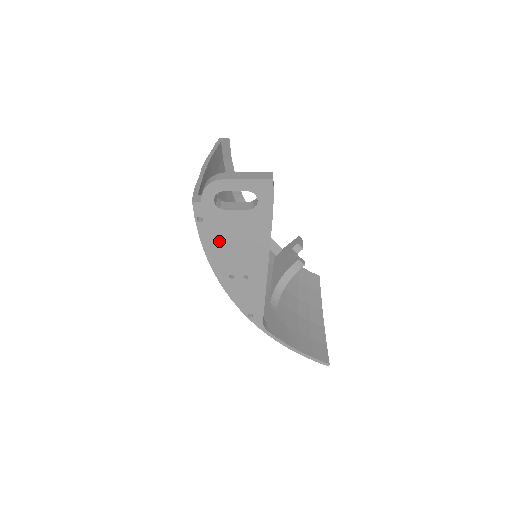
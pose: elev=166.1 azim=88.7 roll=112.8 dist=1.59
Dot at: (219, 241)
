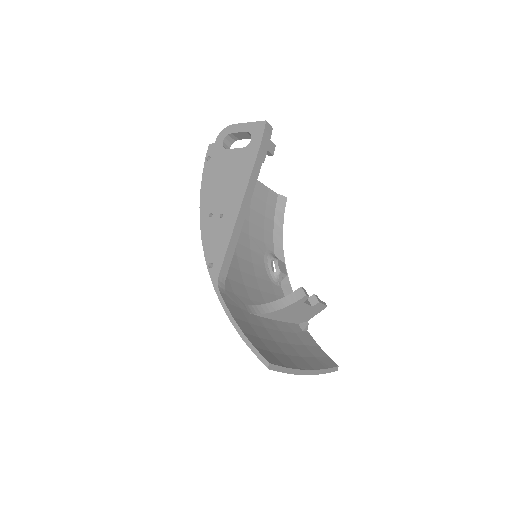
Dot at: (214, 178)
